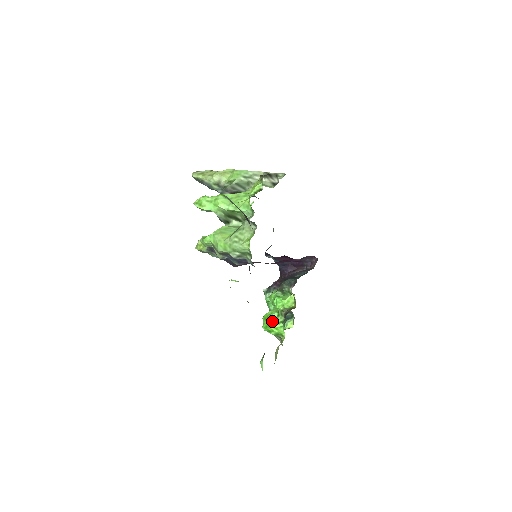
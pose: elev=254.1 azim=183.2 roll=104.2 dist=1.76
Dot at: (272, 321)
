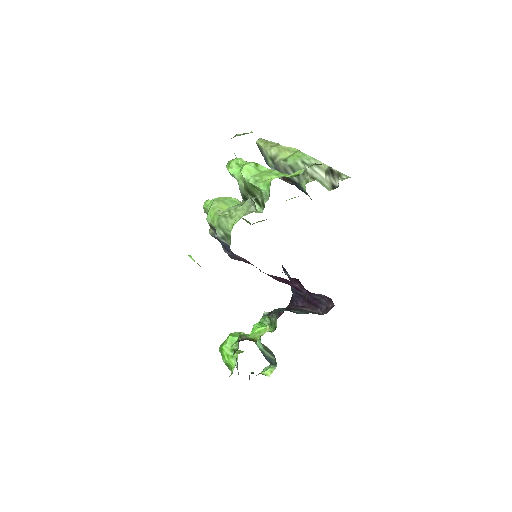
Dot at: (227, 343)
